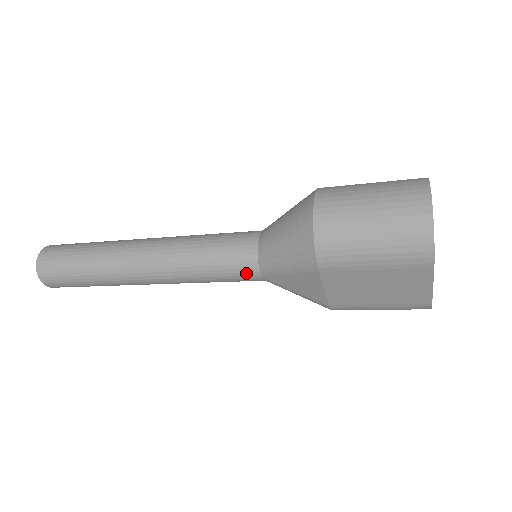
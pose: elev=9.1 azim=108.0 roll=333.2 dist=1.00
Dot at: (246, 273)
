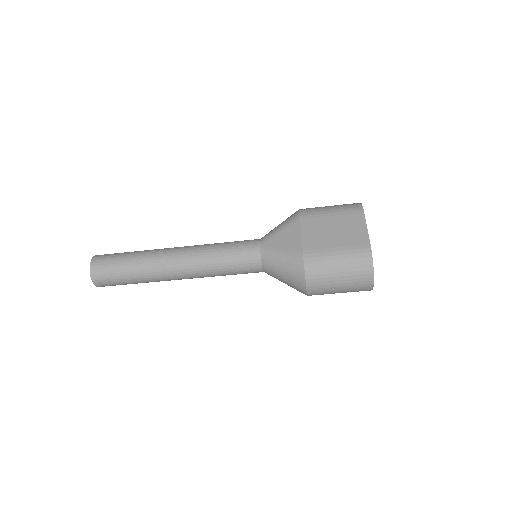
Dot at: (250, 244)
